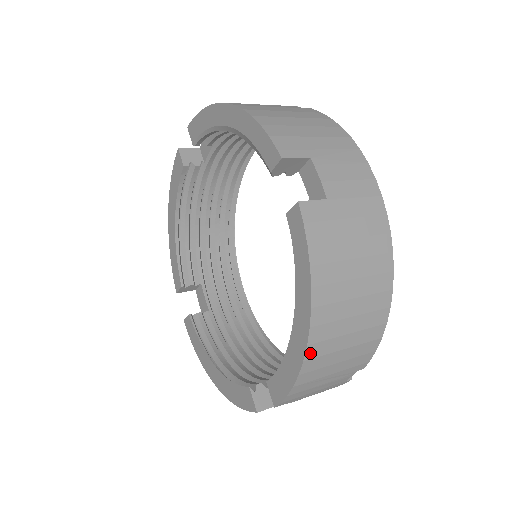
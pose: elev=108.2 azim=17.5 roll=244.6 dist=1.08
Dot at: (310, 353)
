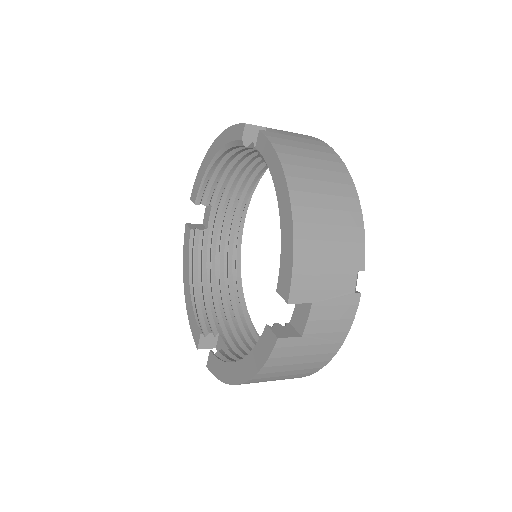
Dot at: (296, 215)
